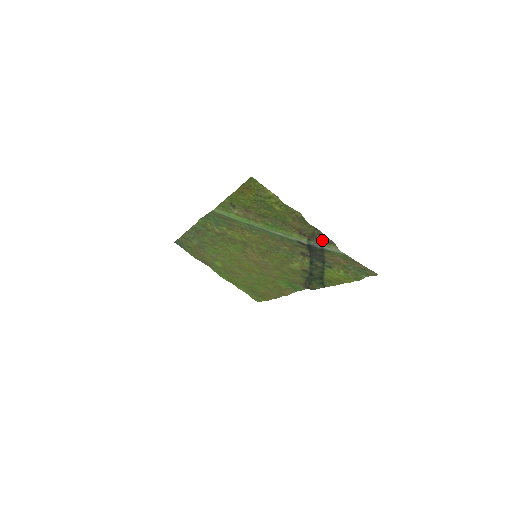
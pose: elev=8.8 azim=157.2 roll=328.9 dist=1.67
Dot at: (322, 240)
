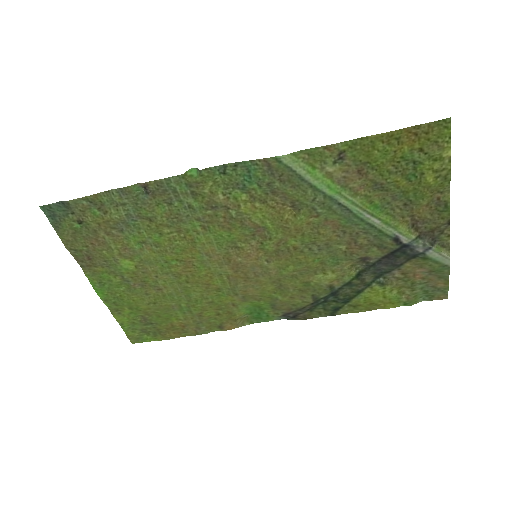
Dot at: (435, 241)
